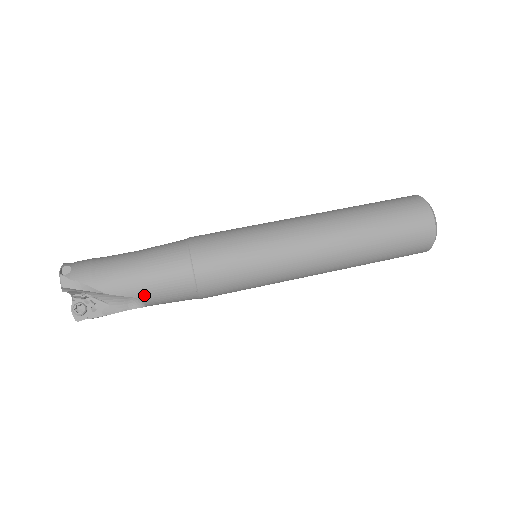
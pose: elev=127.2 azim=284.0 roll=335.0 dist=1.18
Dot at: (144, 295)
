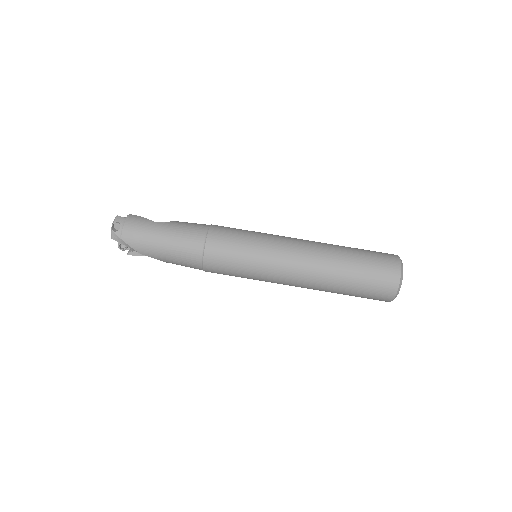
Dot at: (166, 261)
